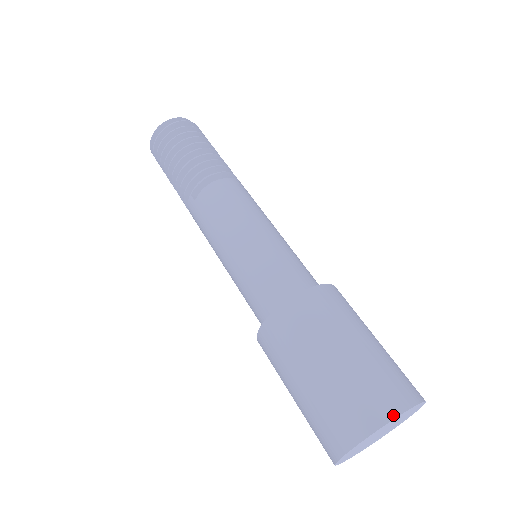
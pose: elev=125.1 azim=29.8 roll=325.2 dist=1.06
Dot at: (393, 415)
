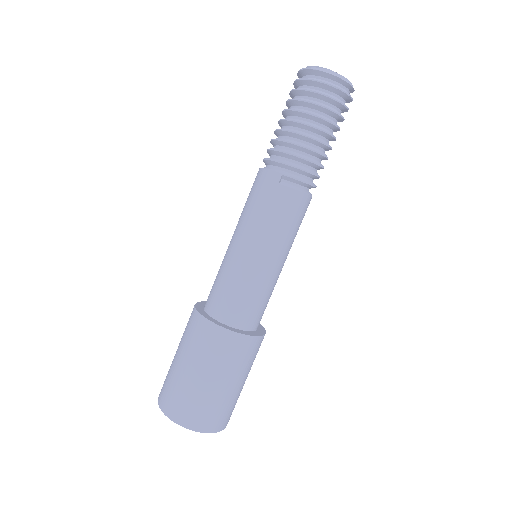
Dot at: (214, 431)
